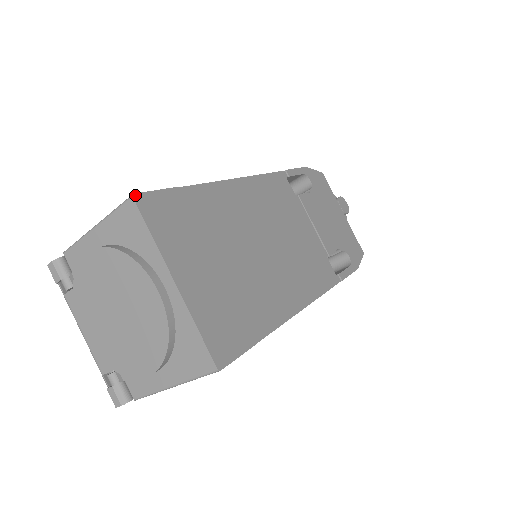
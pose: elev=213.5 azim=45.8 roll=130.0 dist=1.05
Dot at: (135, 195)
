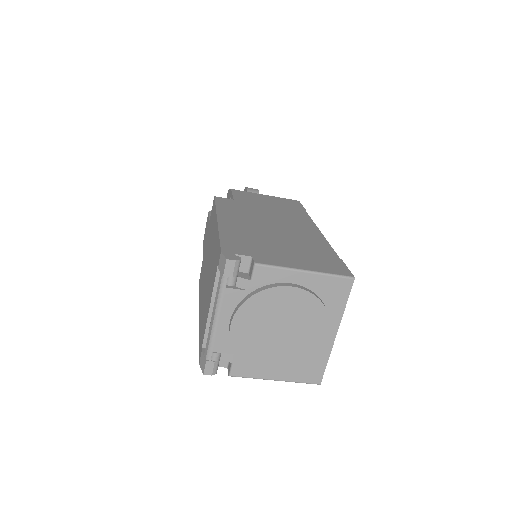
Dot at: (354, 277)
